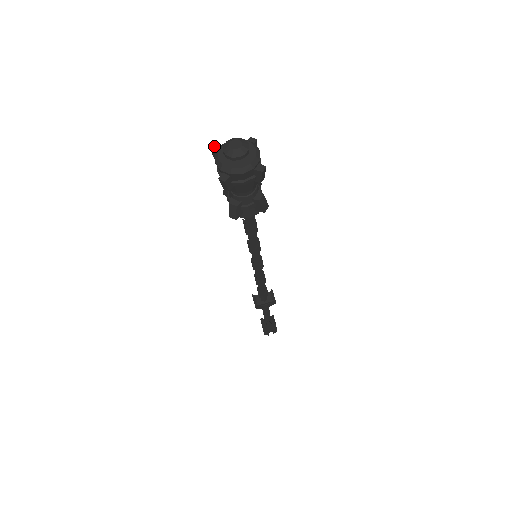
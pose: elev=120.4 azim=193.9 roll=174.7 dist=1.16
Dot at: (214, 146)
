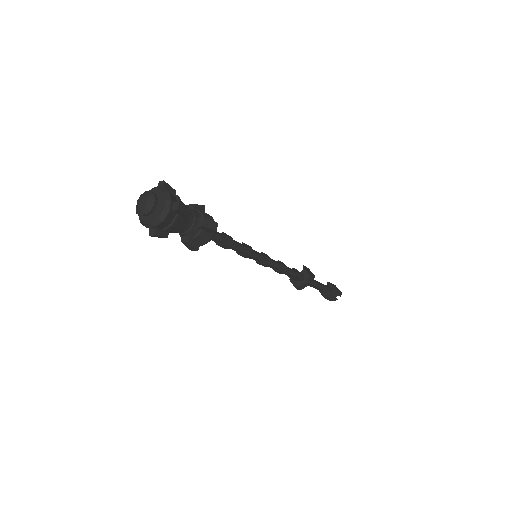
Dot at: occluded
